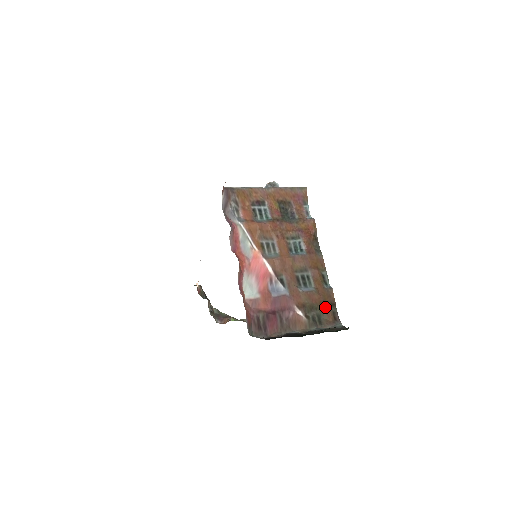
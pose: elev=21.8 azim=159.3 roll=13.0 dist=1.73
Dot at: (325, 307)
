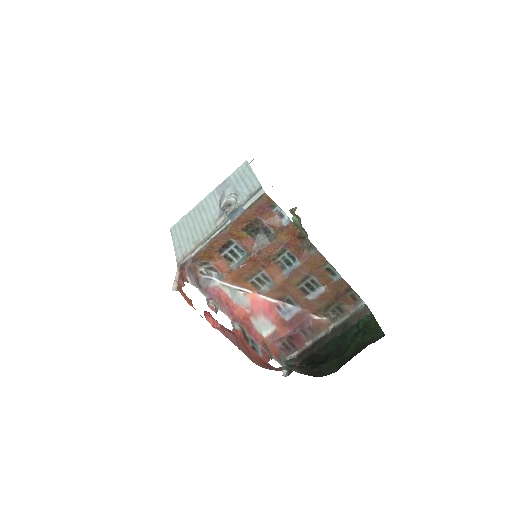
Dot at: (341, 298)
